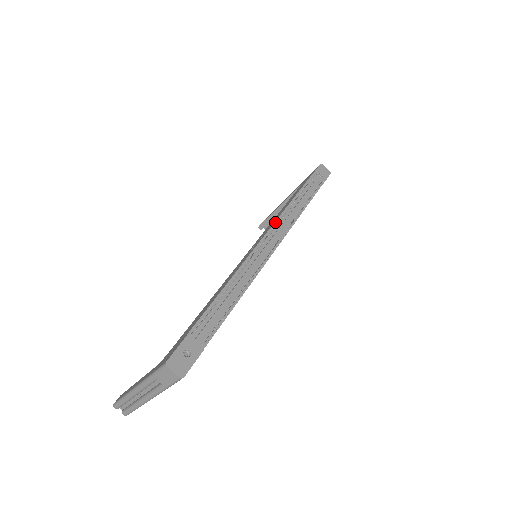
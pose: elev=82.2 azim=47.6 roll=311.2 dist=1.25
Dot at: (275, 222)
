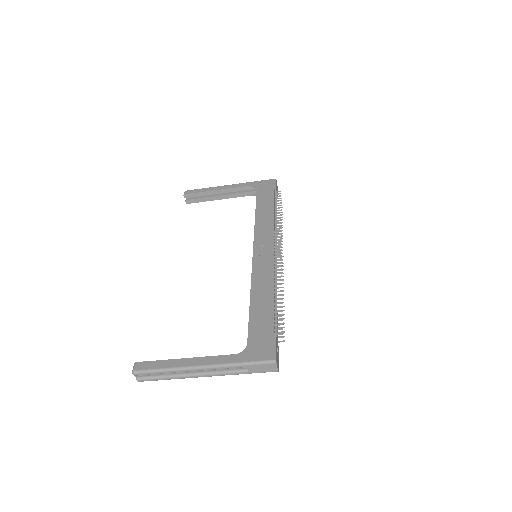
Dot at: (274, 233)
